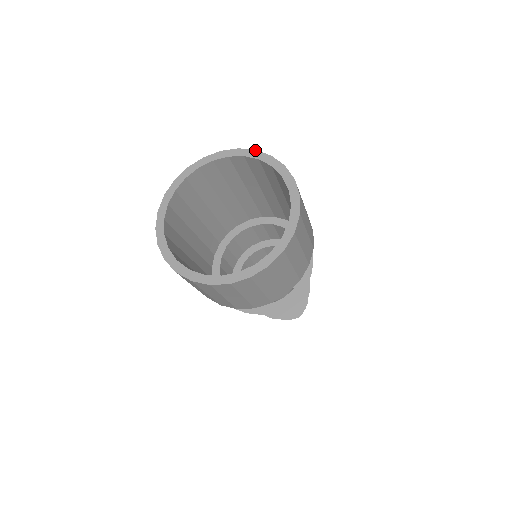
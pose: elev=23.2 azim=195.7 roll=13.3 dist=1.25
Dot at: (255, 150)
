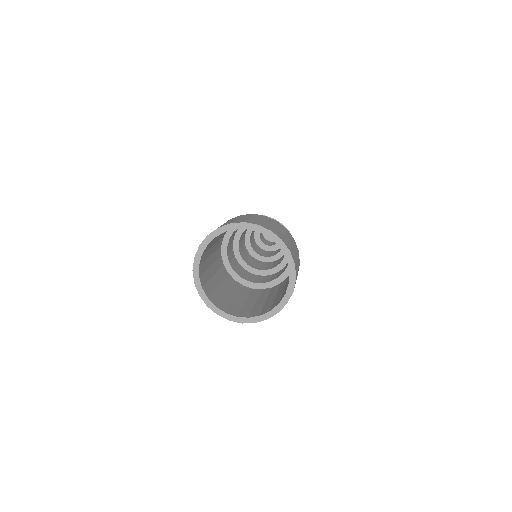
Dot at: (290, 251)
